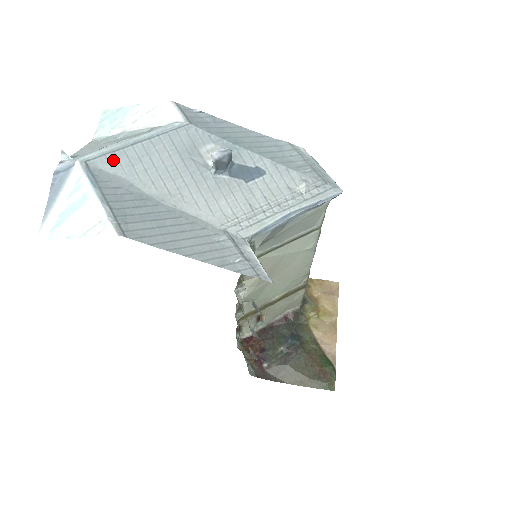
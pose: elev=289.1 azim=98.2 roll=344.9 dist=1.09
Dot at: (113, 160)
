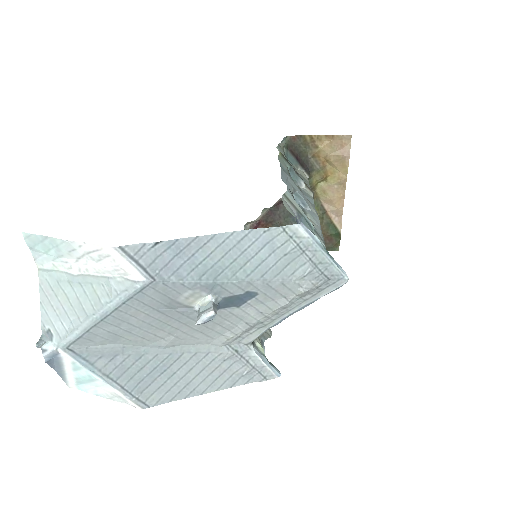
Dot at: (92, 338)
